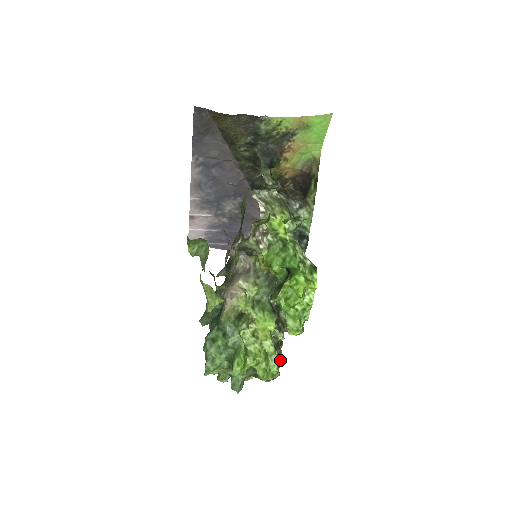
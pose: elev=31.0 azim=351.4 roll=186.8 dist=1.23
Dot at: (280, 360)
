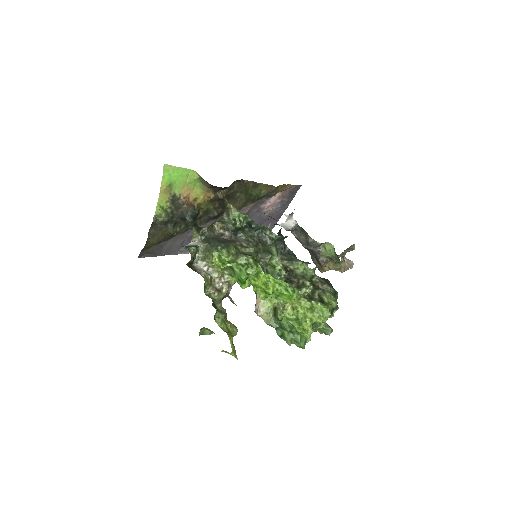
Dot at: (326, 295)
